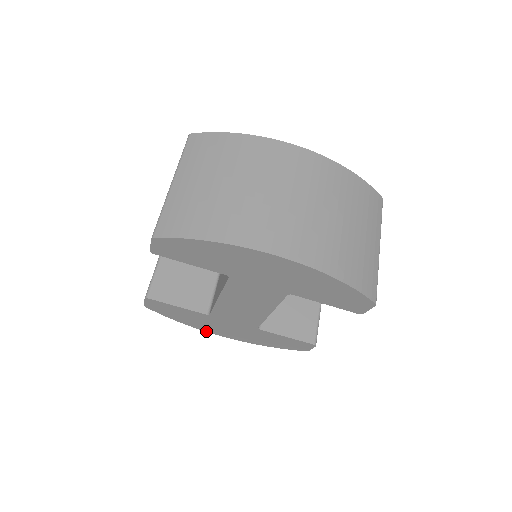
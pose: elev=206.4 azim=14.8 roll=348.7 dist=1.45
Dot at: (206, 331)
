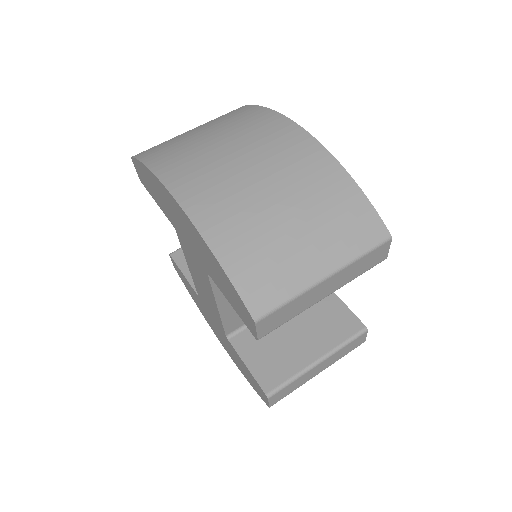
Dot at: occluded
